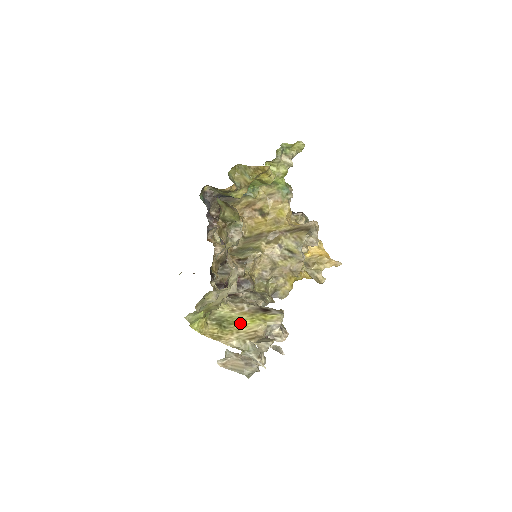
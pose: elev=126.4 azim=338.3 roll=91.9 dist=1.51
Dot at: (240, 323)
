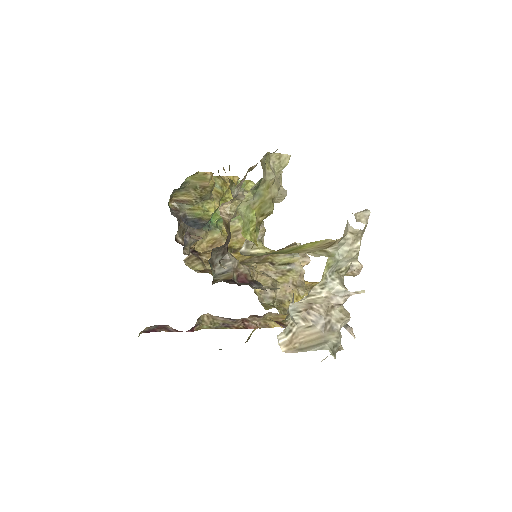
Dot at: (300, 247)
